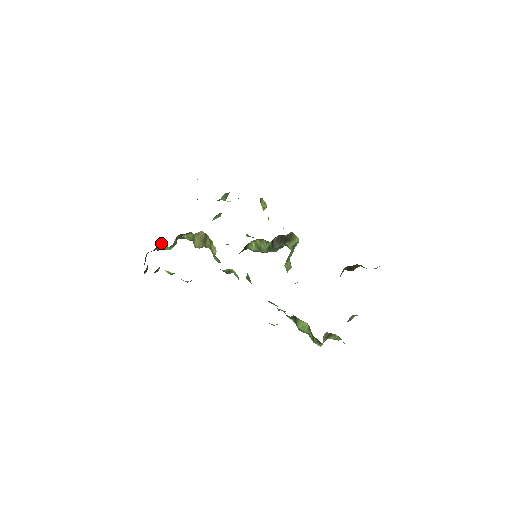
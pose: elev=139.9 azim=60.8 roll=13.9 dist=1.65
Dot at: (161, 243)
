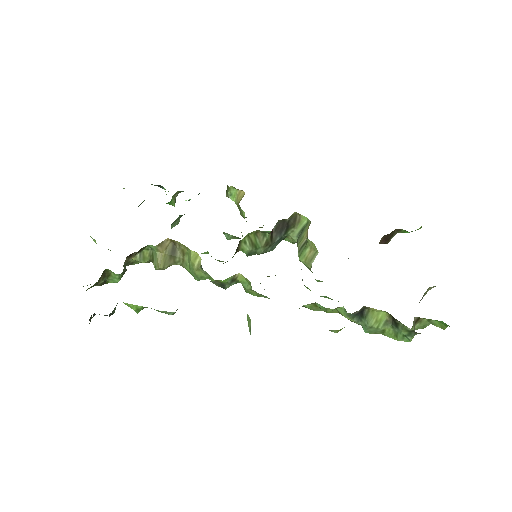
Dot at: (106, 270)
